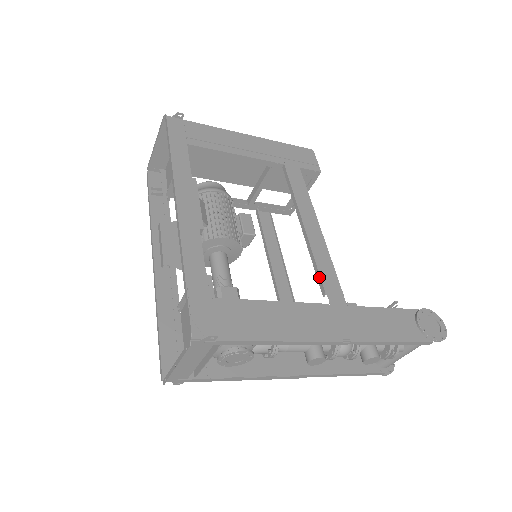
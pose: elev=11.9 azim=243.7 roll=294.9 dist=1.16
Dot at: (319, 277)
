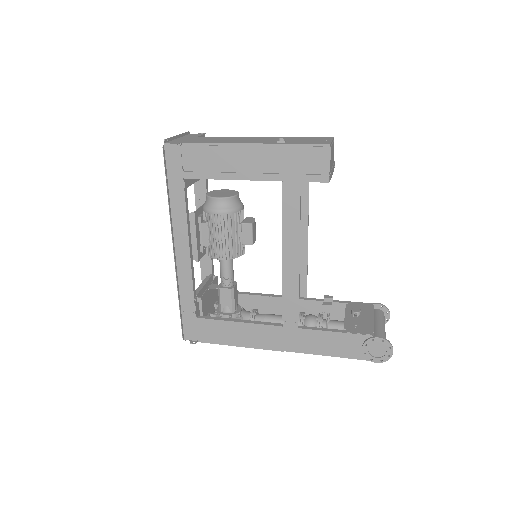
Dot at: (282, 304)
